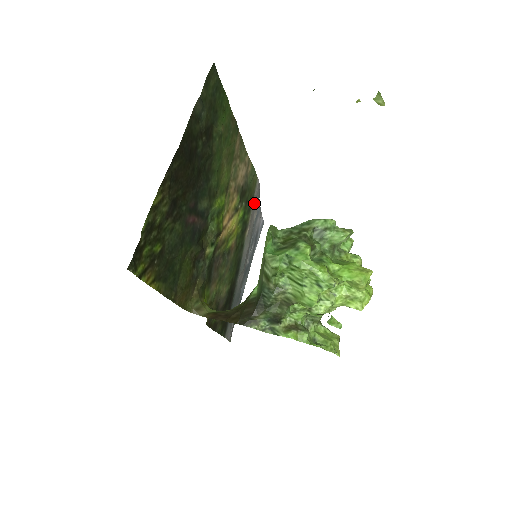
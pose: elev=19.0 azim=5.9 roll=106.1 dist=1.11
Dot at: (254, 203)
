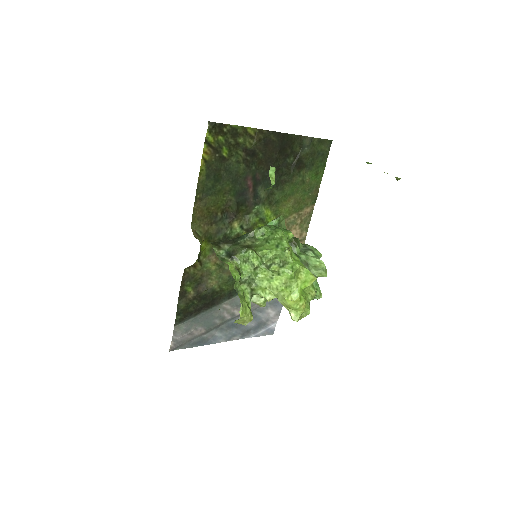
Dot at: occluded
